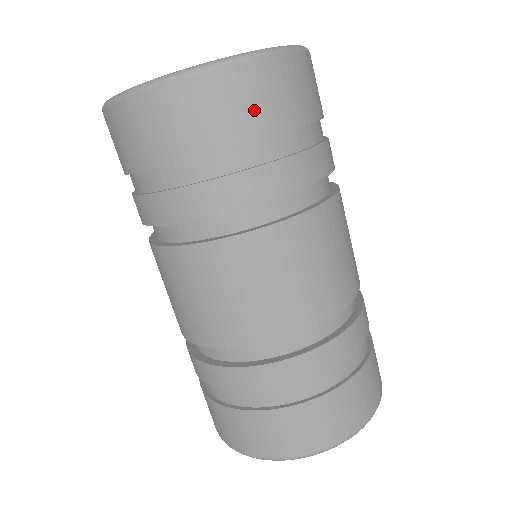
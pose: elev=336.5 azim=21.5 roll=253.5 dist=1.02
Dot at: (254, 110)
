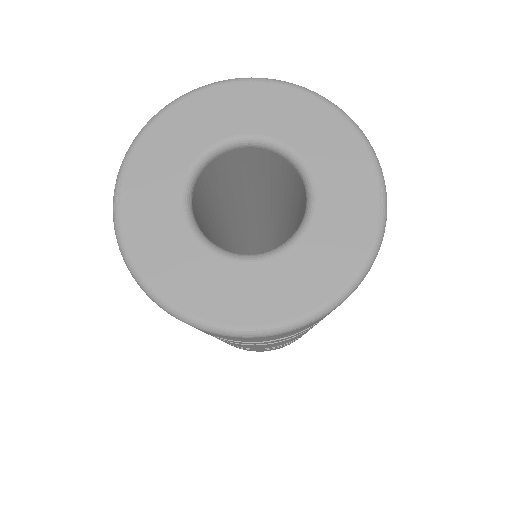
Dot at: occluded
